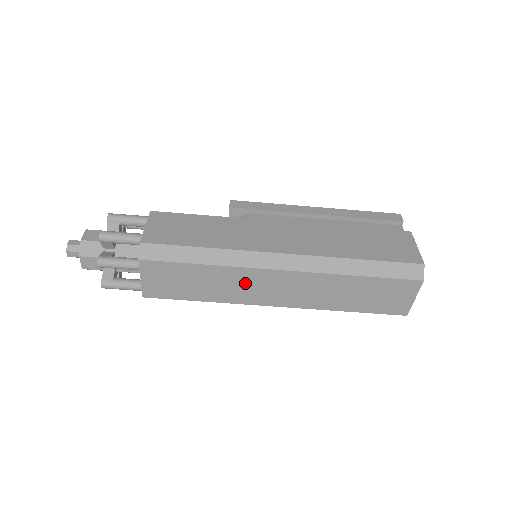
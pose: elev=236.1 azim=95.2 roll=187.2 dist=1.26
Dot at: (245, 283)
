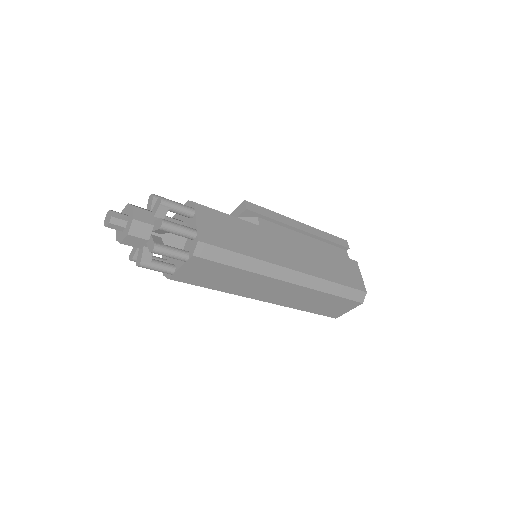
Dot at: (257, 285)
